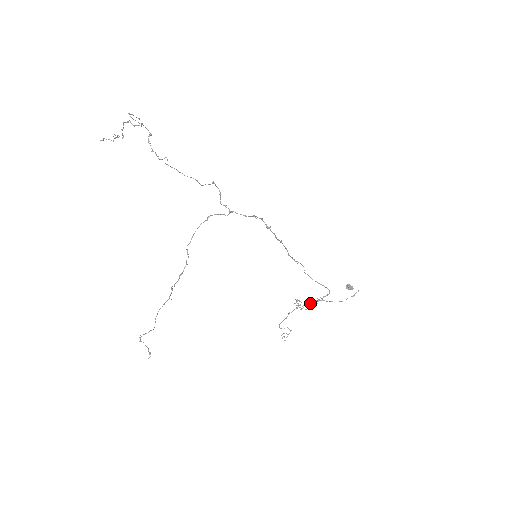
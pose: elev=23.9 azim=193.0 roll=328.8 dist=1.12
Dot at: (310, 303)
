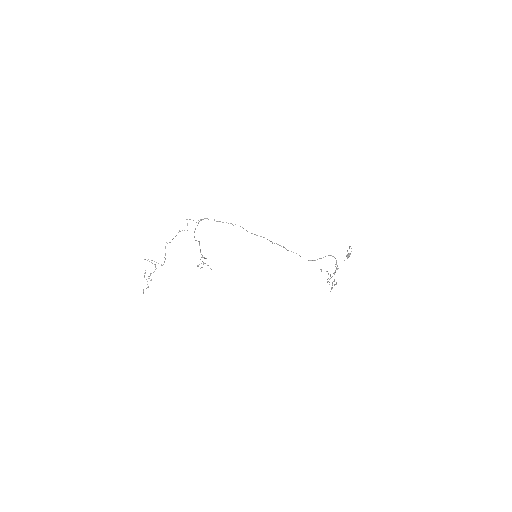
Dot at: (334, 273)
